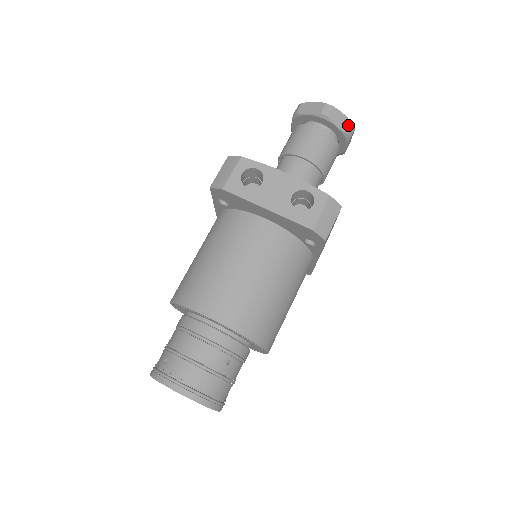
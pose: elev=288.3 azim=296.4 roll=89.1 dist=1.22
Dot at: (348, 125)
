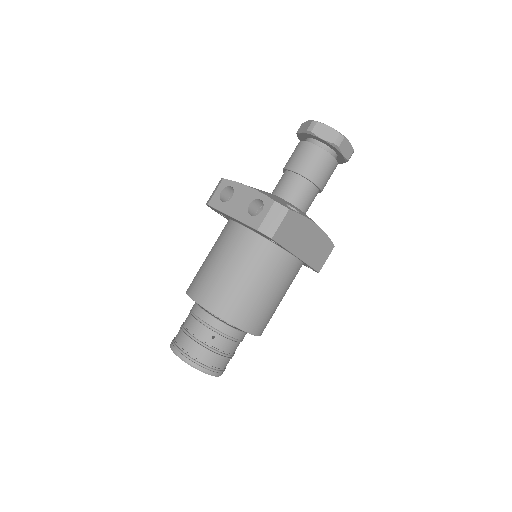
Dot at: (334, 135)
